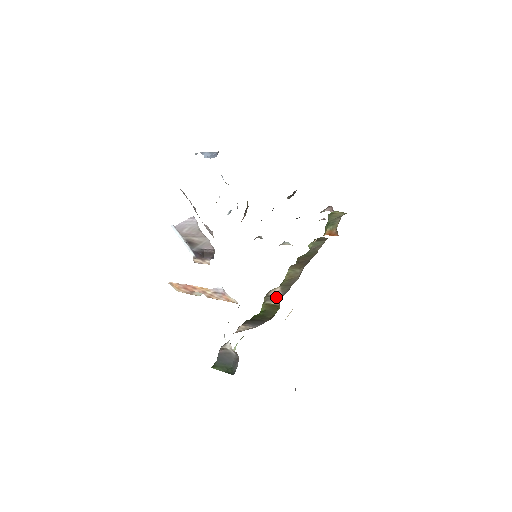
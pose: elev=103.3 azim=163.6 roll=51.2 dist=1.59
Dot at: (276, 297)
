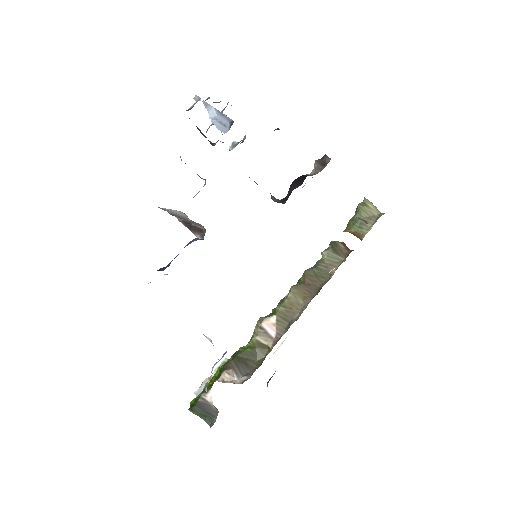
Dot at: (269, 335)
